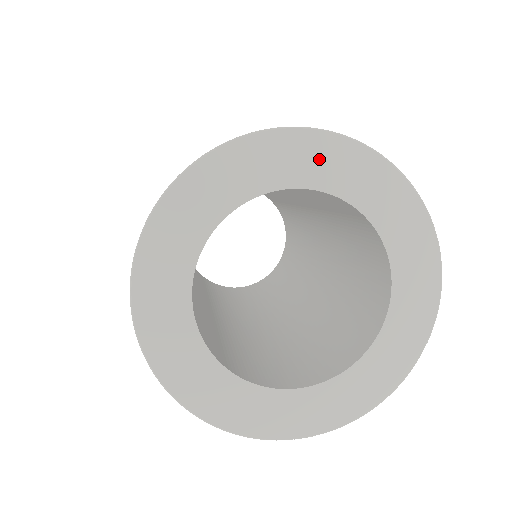
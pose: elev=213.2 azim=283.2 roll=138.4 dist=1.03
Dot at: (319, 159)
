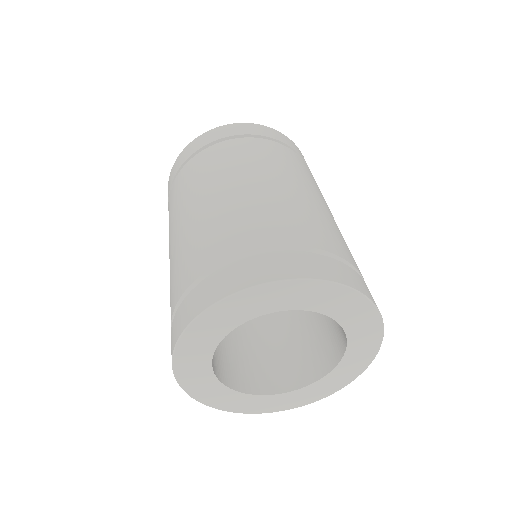
Dot at: (313, 295)
